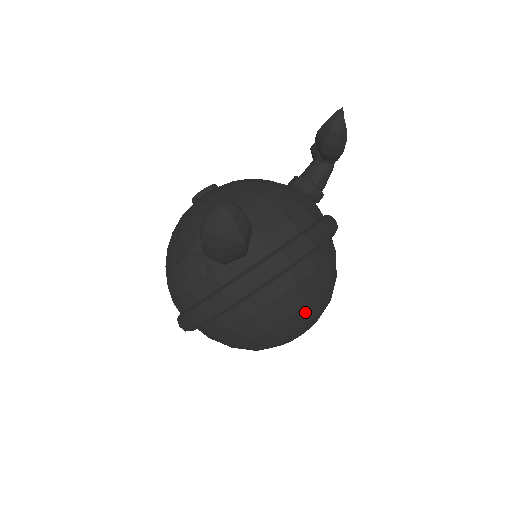
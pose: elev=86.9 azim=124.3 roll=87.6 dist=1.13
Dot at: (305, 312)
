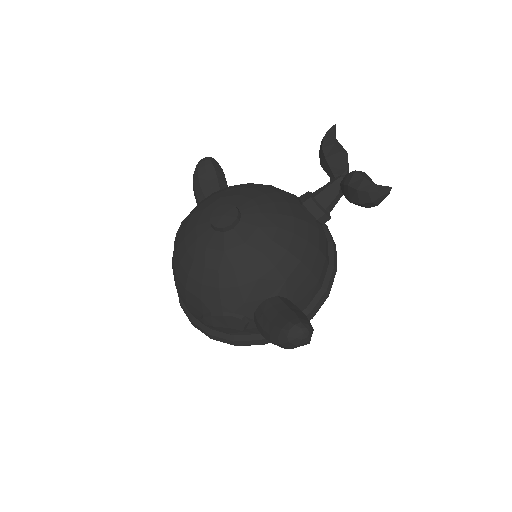
Dot at: occluded
